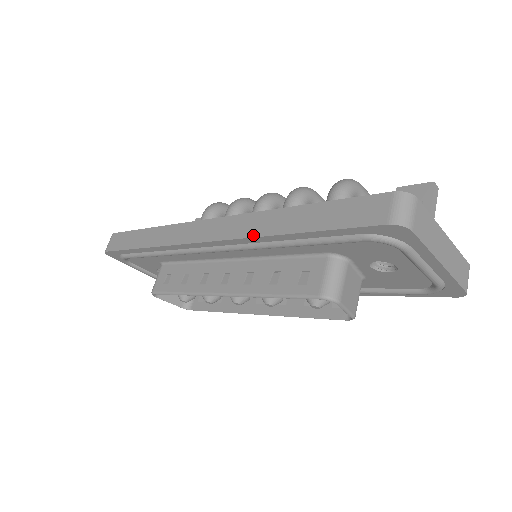
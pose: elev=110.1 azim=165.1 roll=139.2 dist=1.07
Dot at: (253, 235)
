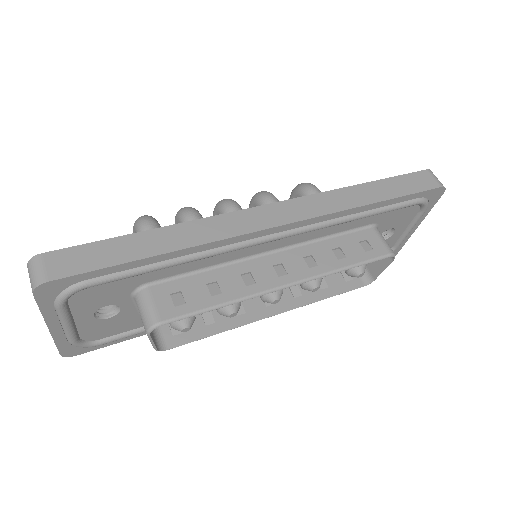
Dot at: (340, 209)
